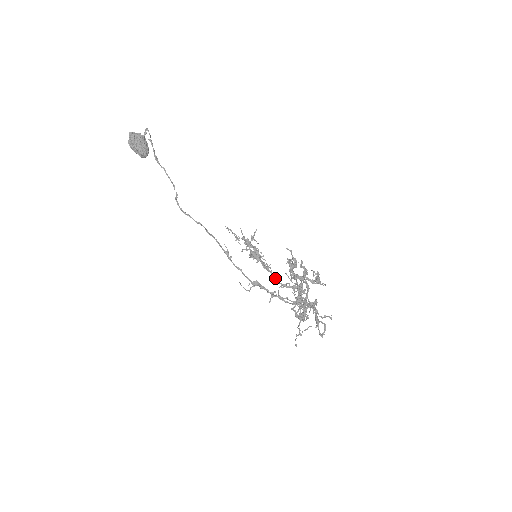
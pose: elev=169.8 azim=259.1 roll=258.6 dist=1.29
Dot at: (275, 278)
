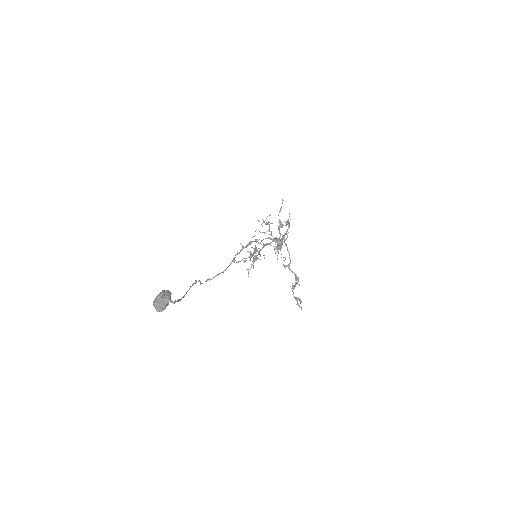
Dot at: occluded
